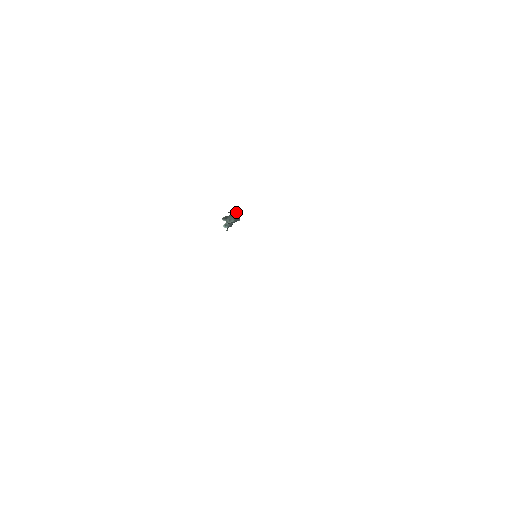
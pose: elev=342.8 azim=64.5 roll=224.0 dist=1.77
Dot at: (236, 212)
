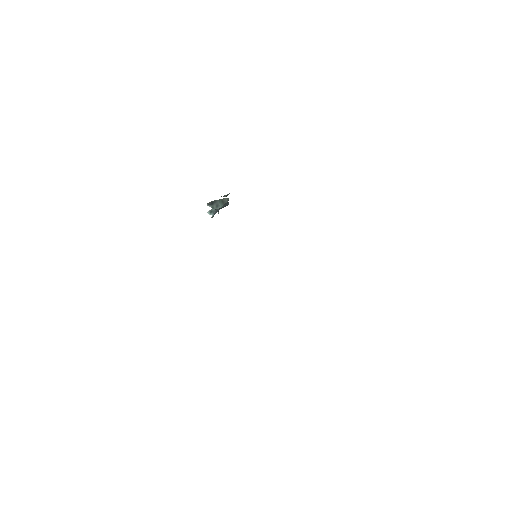
Dot at: (225, 195)
